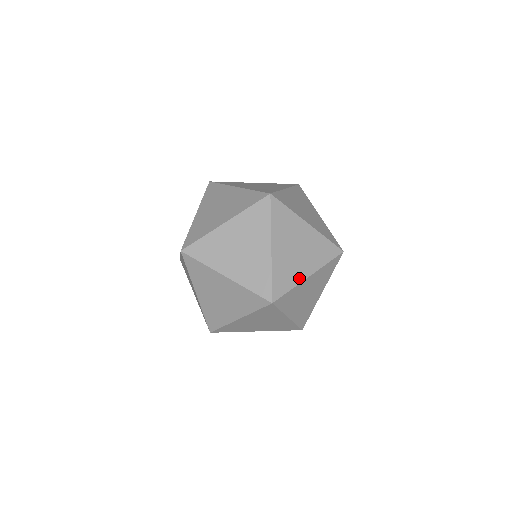
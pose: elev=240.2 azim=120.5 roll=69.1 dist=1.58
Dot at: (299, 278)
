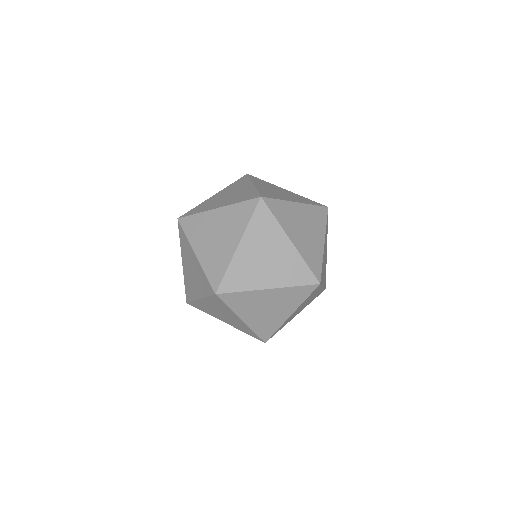
Dot at: (281, 321)
